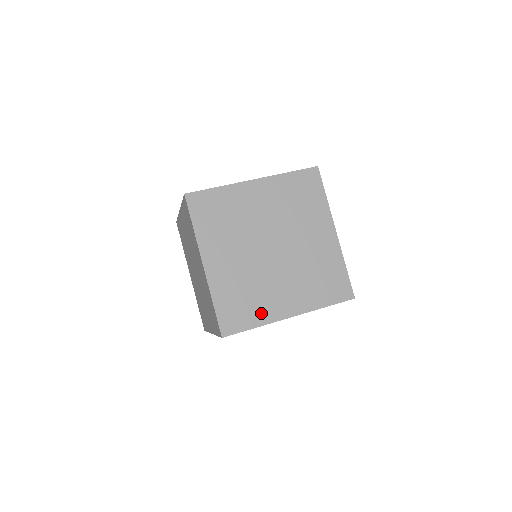
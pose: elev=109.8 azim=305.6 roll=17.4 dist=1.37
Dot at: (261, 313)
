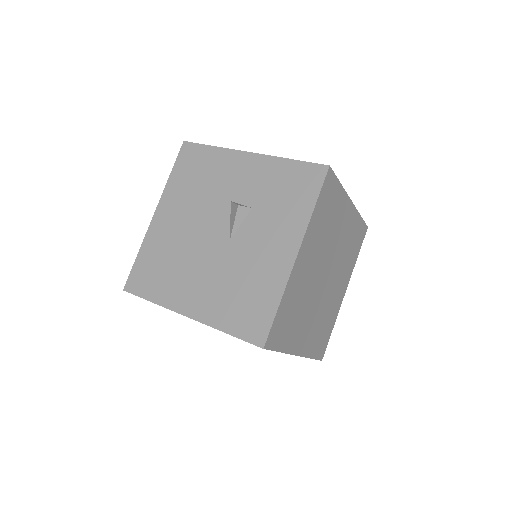
Dot at: (333, 318)
